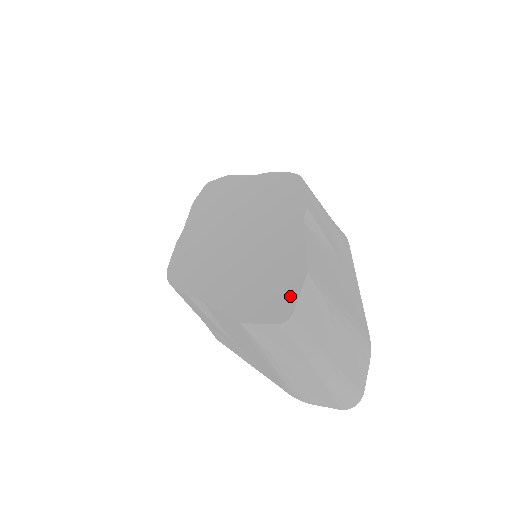
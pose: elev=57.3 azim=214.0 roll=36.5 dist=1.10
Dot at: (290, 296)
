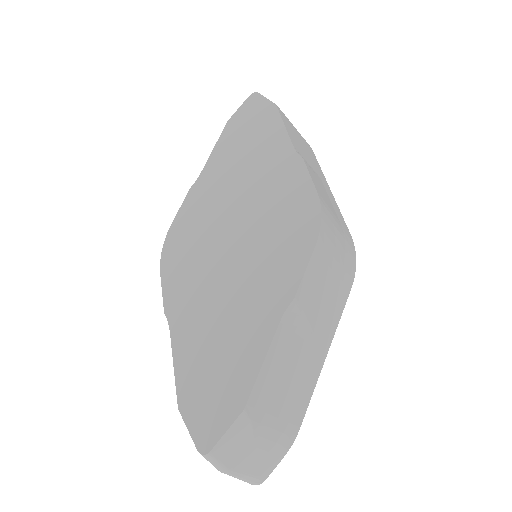
Dot at: (219, 425)
